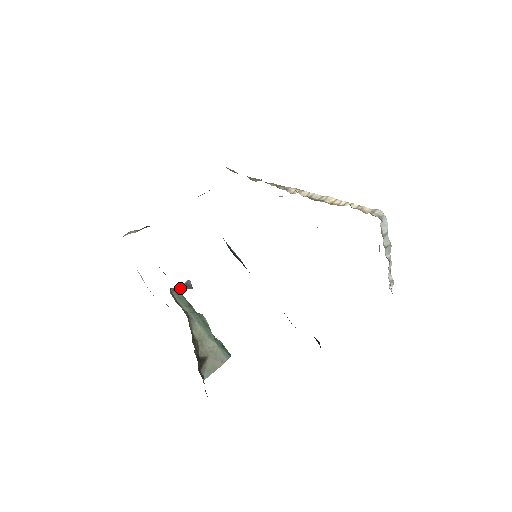
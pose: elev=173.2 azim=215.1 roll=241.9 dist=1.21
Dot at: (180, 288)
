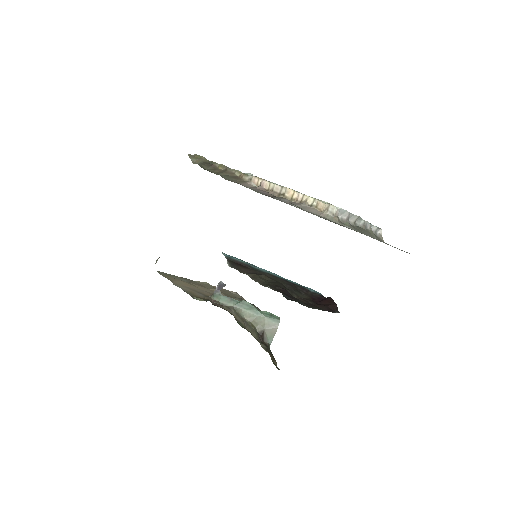
Dot at: (217, 291)
